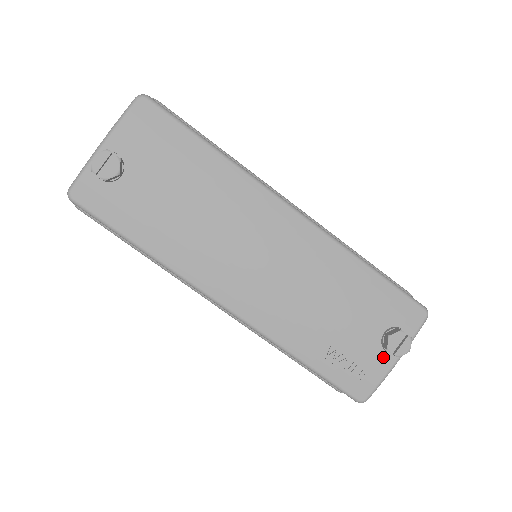
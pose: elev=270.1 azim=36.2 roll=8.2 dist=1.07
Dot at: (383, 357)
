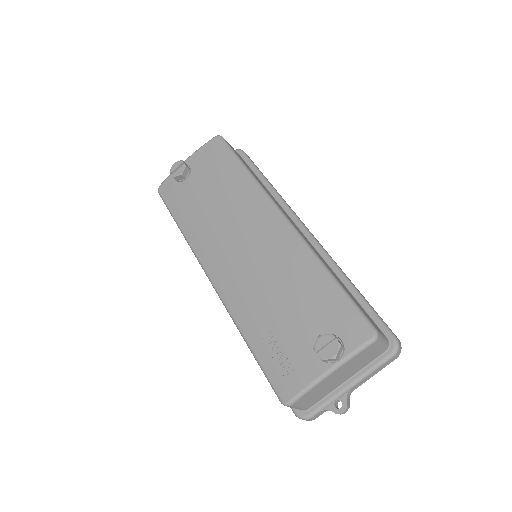
Dot at: (315, 362)
